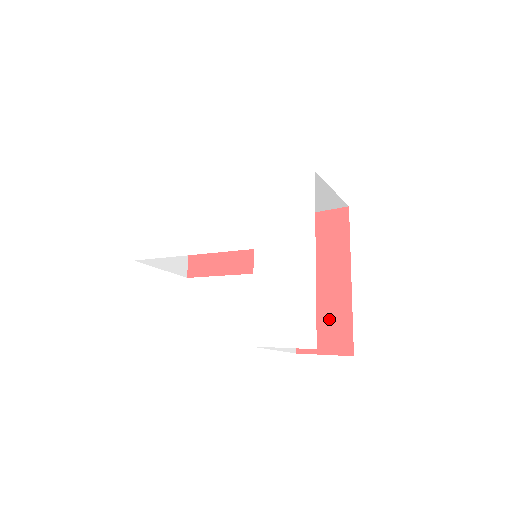
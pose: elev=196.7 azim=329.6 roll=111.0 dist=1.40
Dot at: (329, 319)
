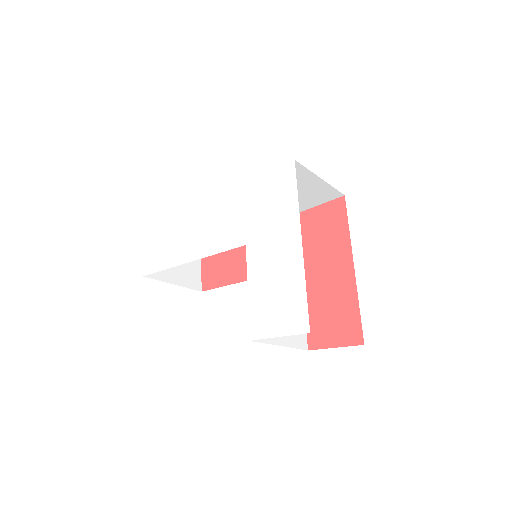
Dot at: (336, 311)
